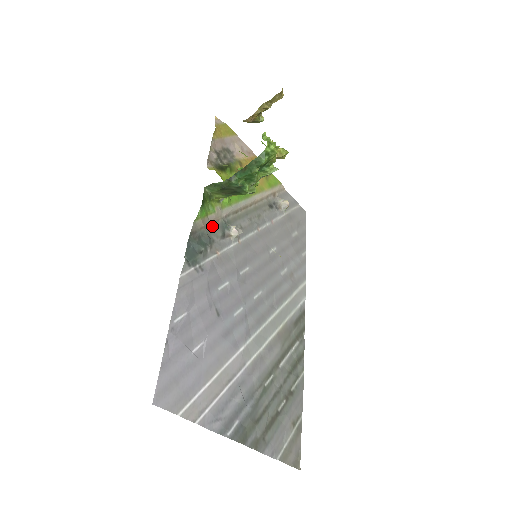
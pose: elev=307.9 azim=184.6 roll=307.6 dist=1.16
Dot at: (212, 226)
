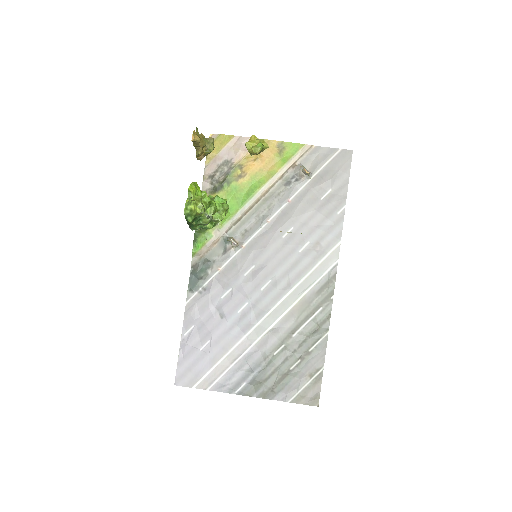
Dot at: (213, 249)
